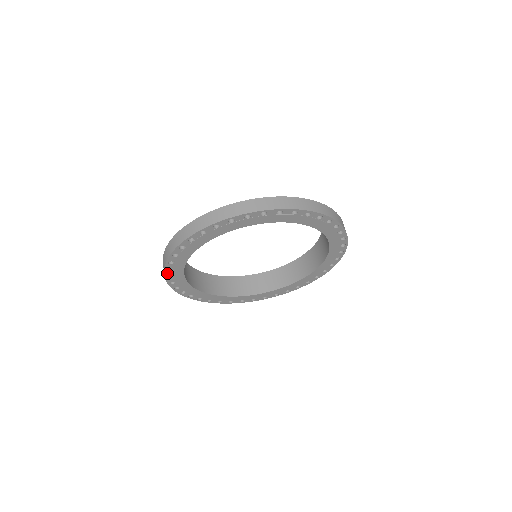
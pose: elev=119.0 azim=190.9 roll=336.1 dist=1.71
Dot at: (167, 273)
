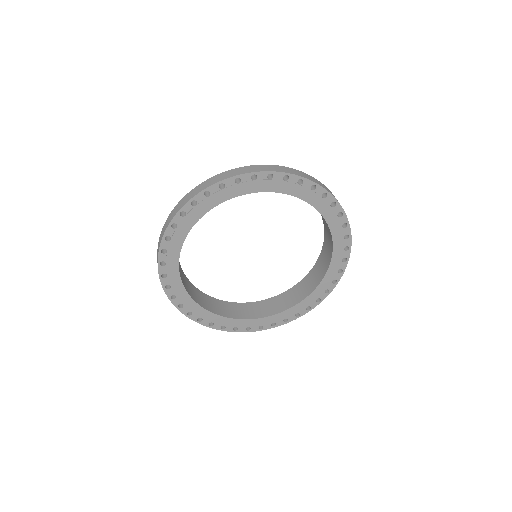
Dot at: (169, 230)
